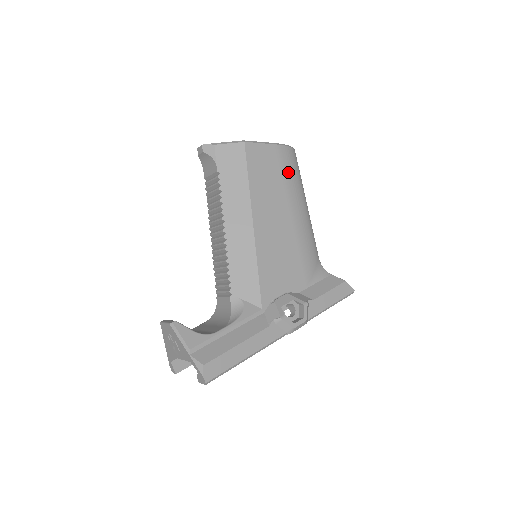
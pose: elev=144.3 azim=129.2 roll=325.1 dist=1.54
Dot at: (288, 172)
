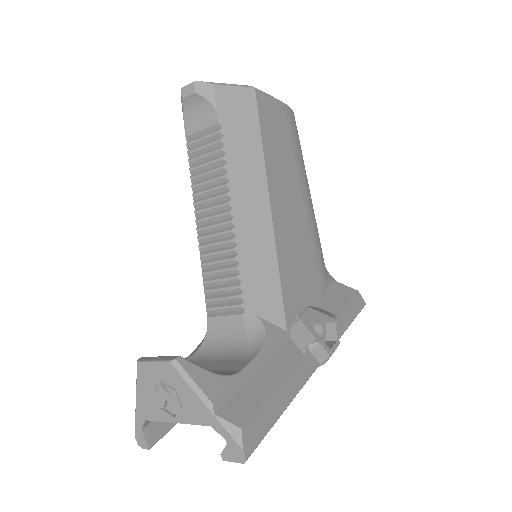
Dot at: (296, 143)
